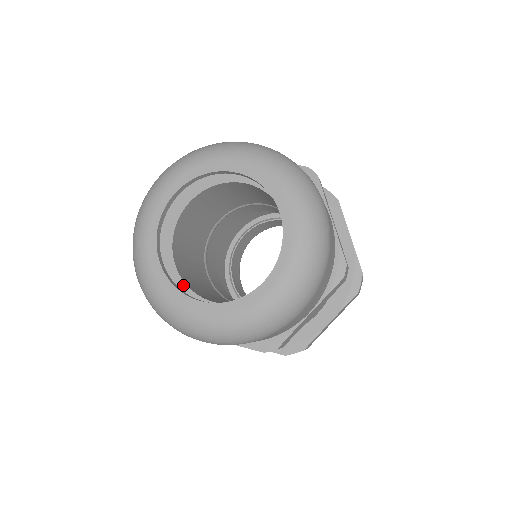
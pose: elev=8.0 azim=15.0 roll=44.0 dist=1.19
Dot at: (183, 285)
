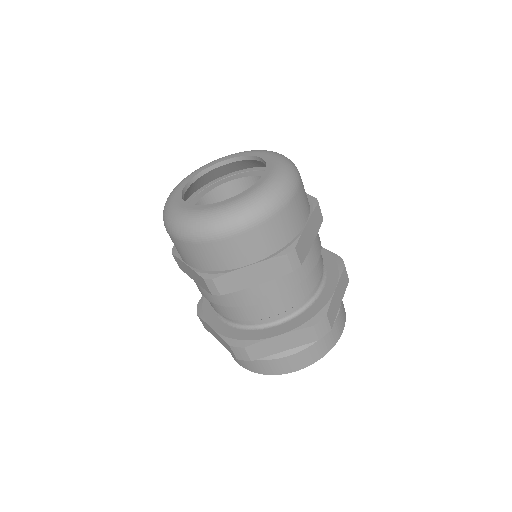
Dot at: occluded
